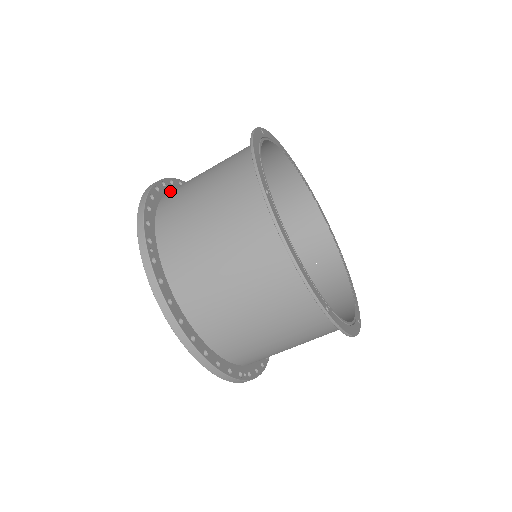
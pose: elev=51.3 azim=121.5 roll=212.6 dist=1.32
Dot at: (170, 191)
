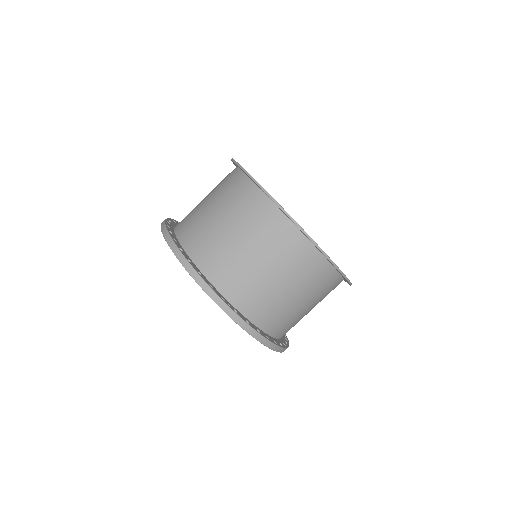
Dot at: occluded
